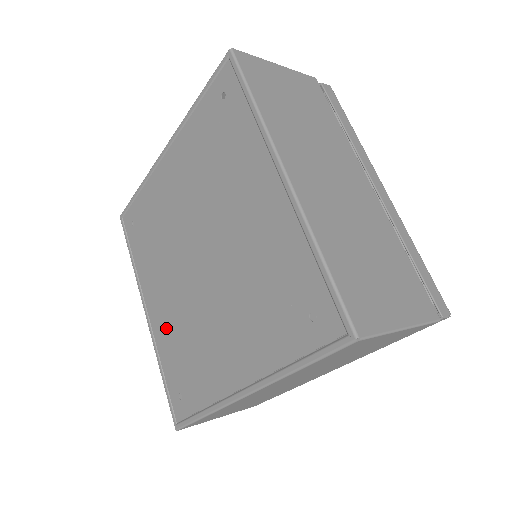
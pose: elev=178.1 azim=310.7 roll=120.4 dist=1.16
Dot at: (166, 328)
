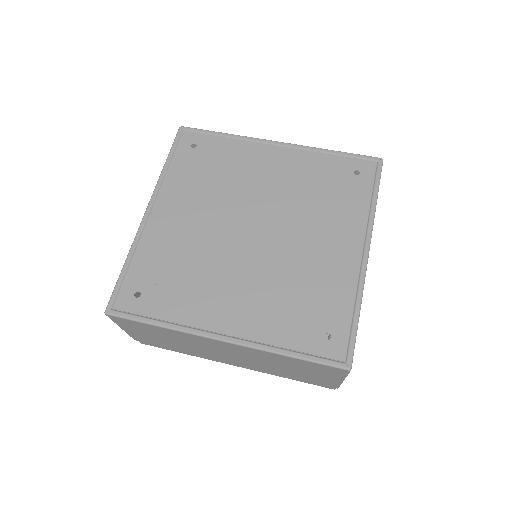
Dot at: (167, 239)
